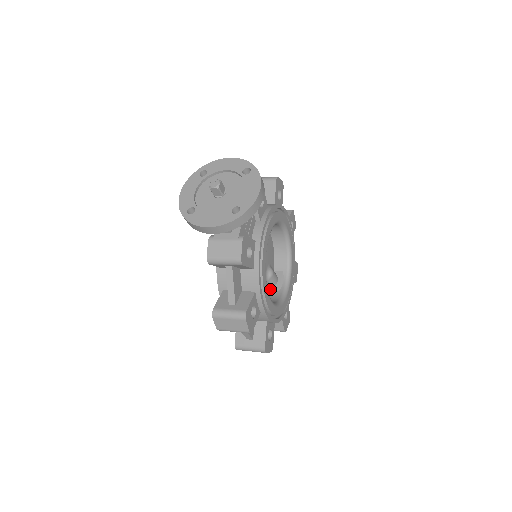
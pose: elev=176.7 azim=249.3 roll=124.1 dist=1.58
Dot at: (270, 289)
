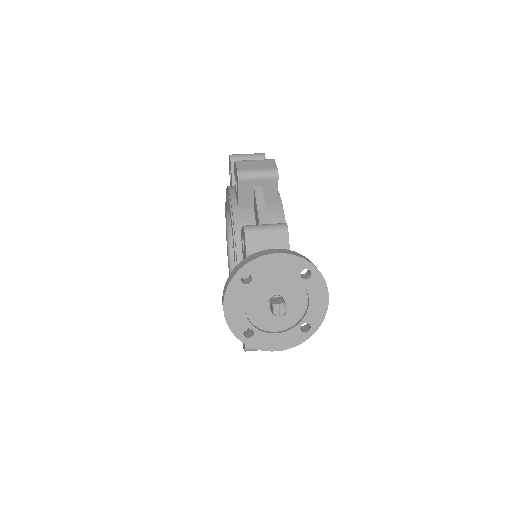
Dot at: occluded
